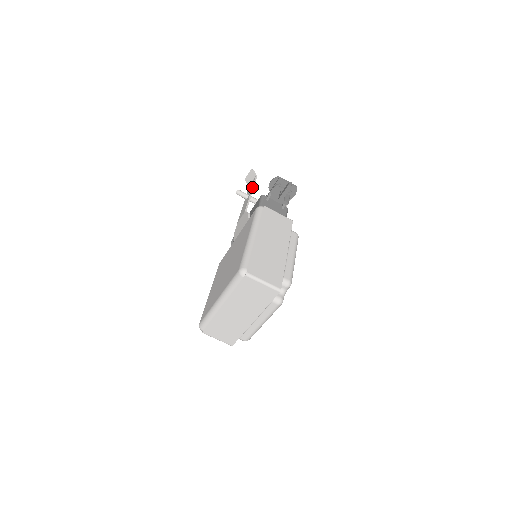
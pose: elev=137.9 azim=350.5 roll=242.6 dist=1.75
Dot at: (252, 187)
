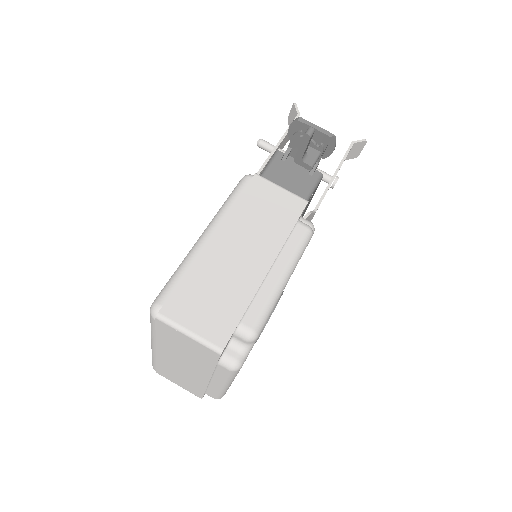
Dot at: occluded
